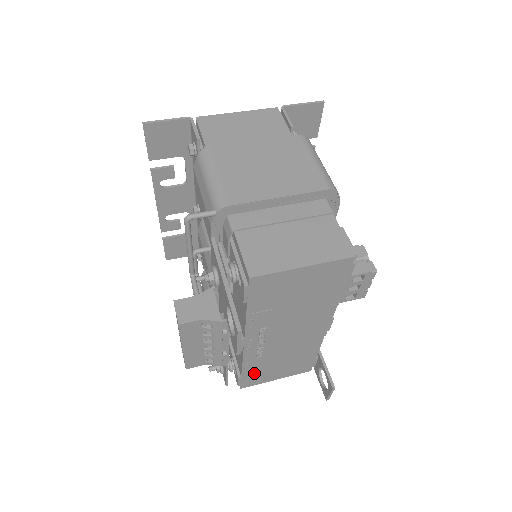
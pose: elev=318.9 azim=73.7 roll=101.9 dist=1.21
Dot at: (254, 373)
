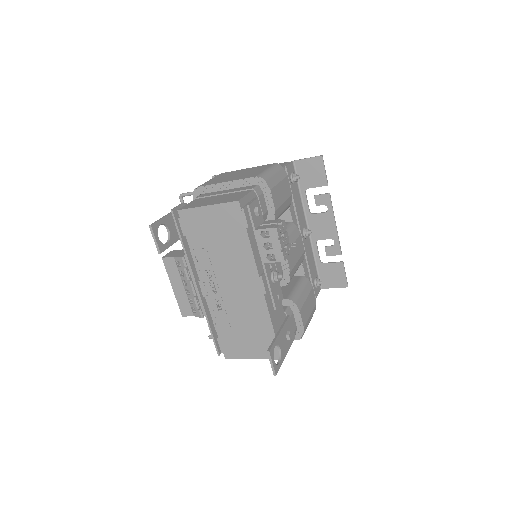
Dot at: (227, 337)
